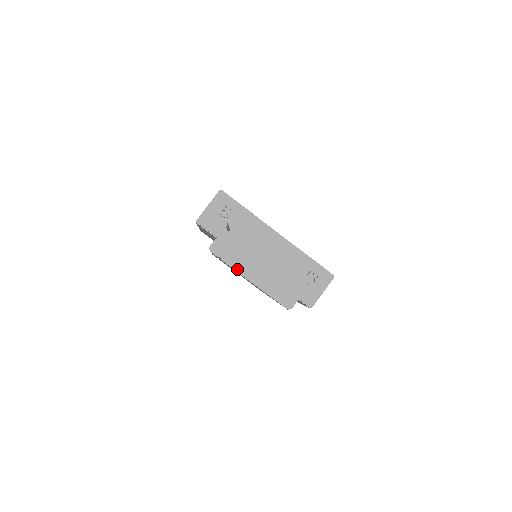
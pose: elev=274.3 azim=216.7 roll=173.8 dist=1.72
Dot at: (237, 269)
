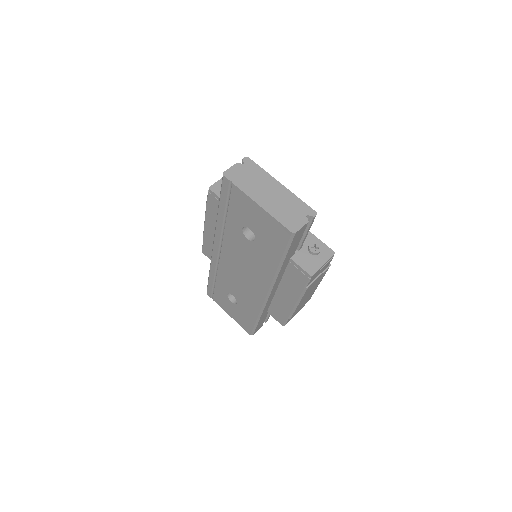
Dot at: (246, 192)
